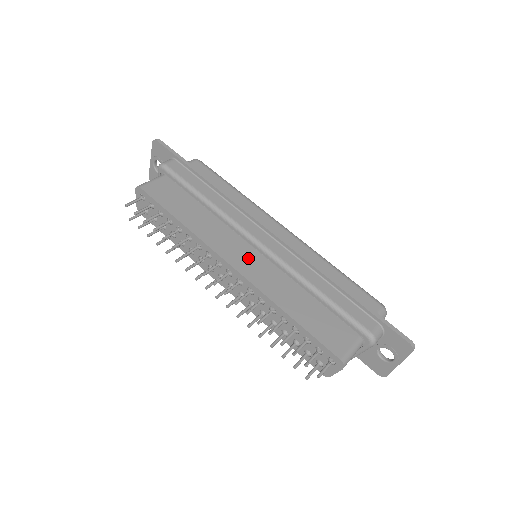
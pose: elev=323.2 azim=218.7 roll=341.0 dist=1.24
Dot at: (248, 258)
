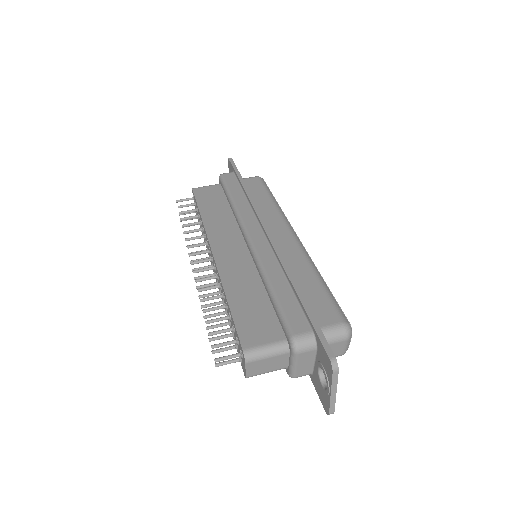
Dot at: (233, 249)
